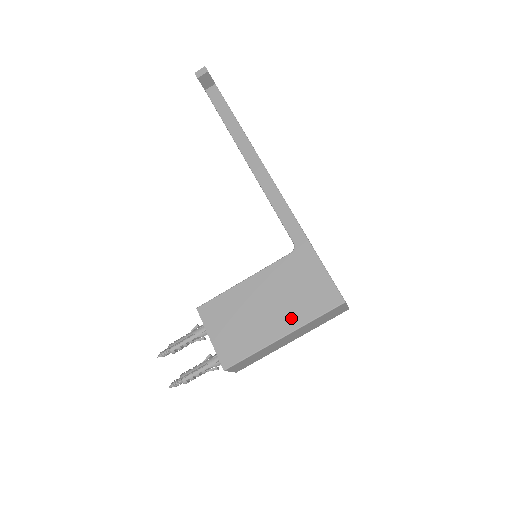
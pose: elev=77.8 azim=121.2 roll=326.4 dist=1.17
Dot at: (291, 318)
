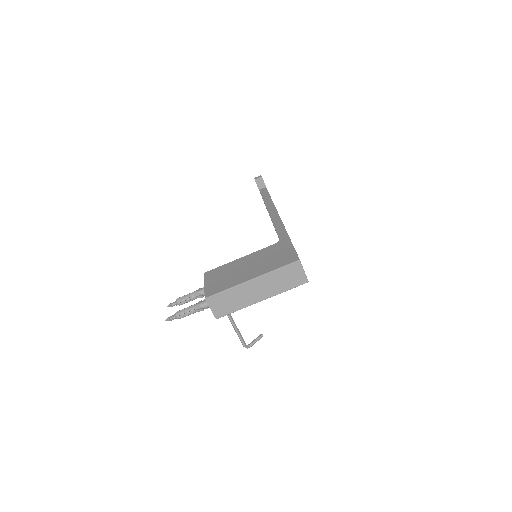
Dot at: (261, 270)
